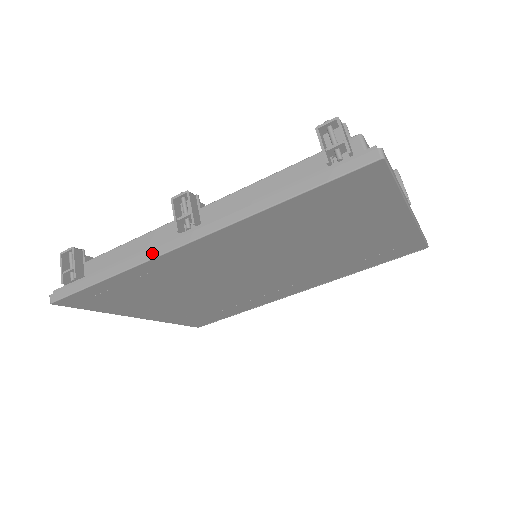
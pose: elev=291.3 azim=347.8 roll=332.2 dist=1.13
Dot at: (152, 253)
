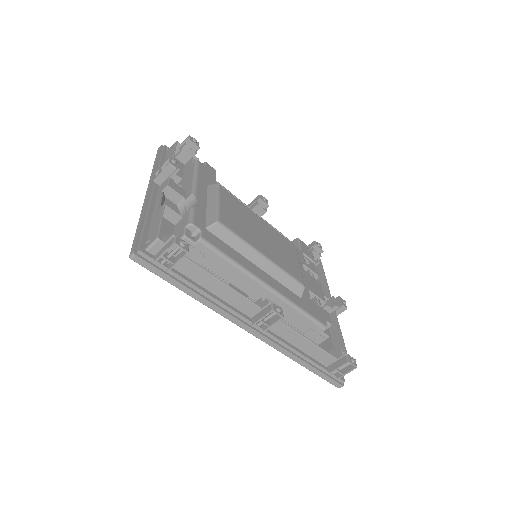
Dot at: (229, 316)
